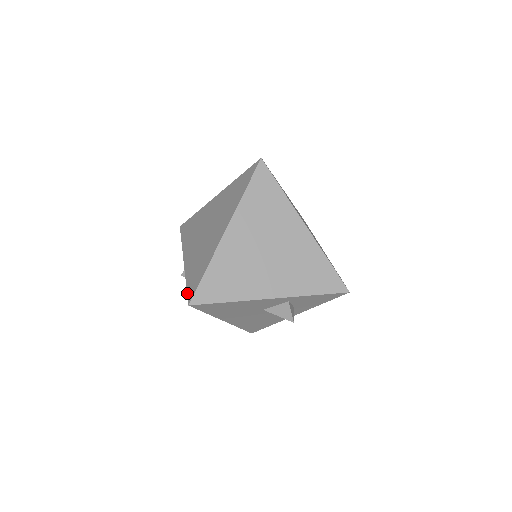
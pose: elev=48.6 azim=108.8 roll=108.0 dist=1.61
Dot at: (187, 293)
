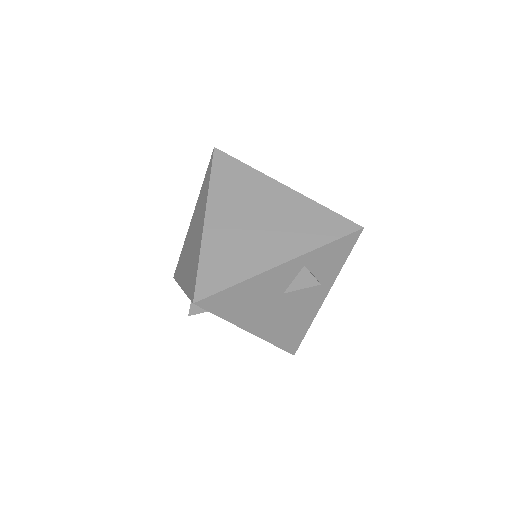
Dot at: (189, 298)
